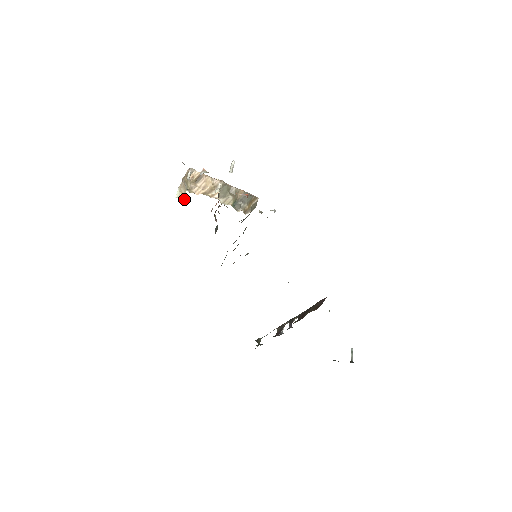
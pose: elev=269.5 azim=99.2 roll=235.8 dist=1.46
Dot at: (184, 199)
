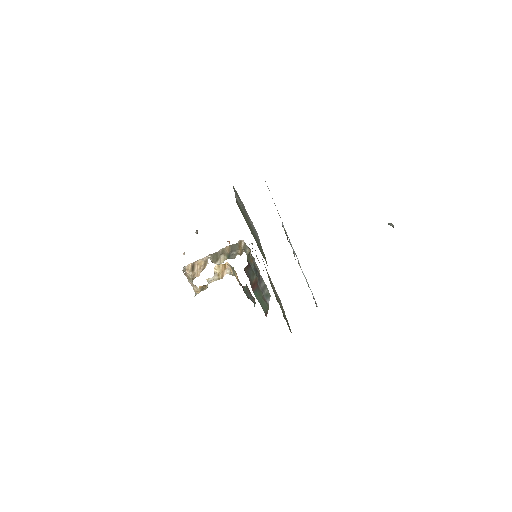
Dot at: (199, 292)
